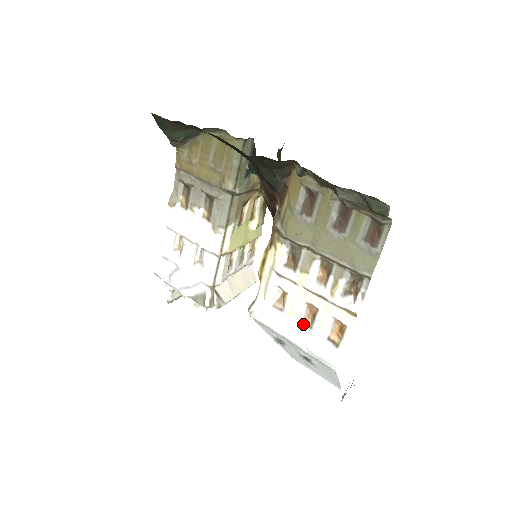
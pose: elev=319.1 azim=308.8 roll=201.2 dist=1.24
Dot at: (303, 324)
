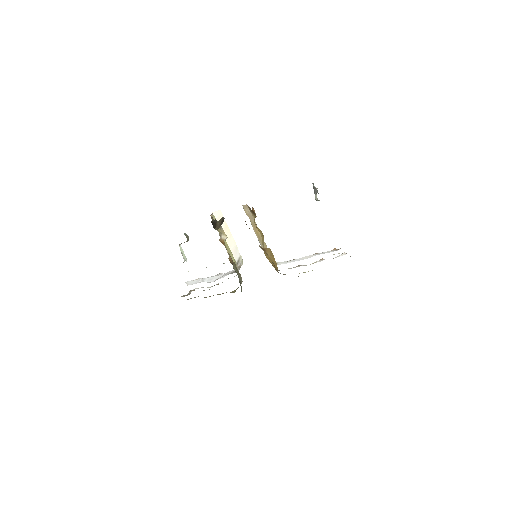
Dot at: occluded
